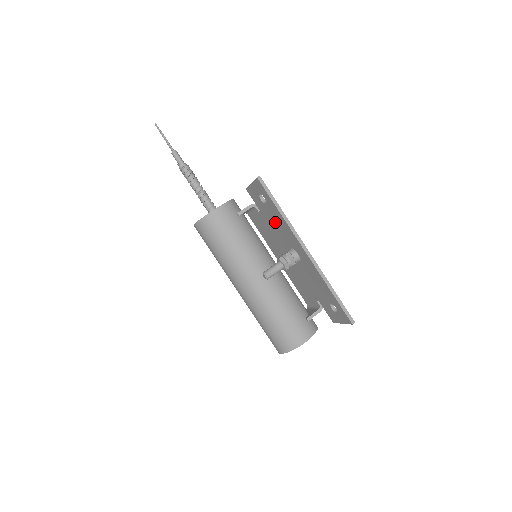
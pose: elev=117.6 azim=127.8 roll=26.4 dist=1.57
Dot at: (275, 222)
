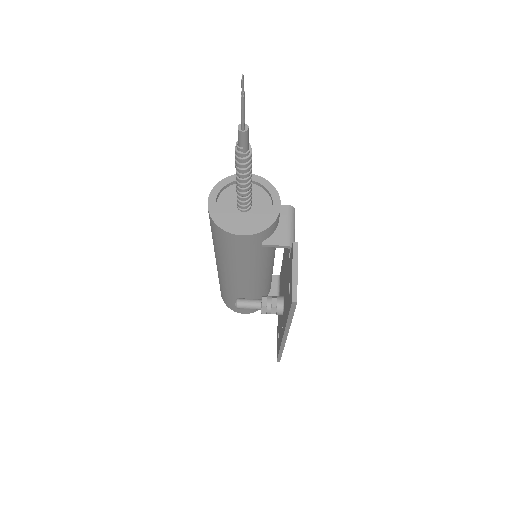
Dot at: occluded
